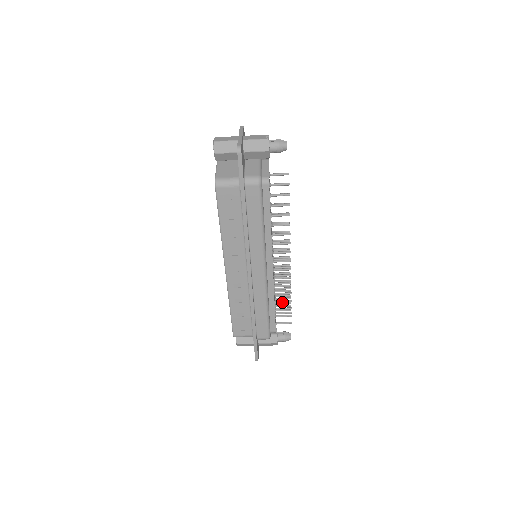
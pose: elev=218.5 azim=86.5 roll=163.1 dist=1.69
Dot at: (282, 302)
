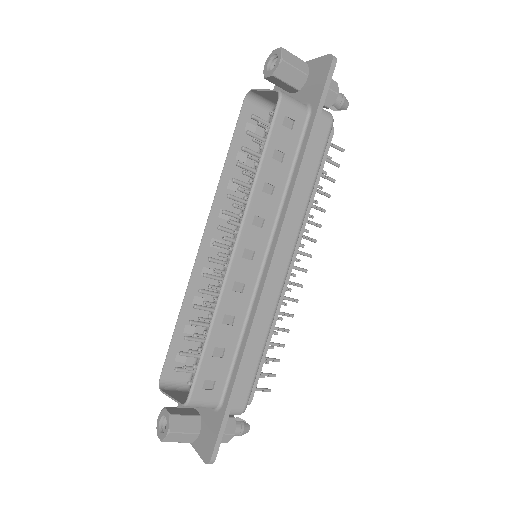
Dot at: occluded
